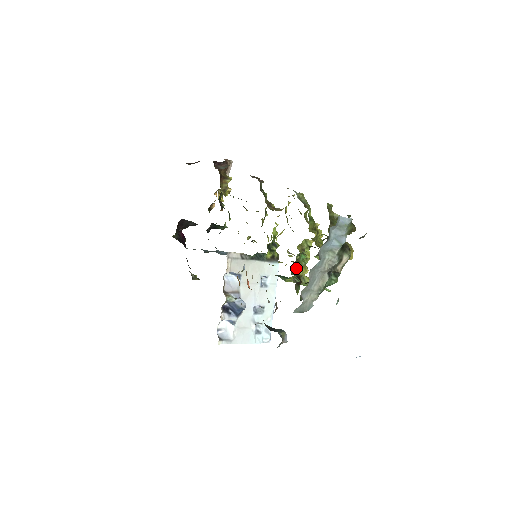
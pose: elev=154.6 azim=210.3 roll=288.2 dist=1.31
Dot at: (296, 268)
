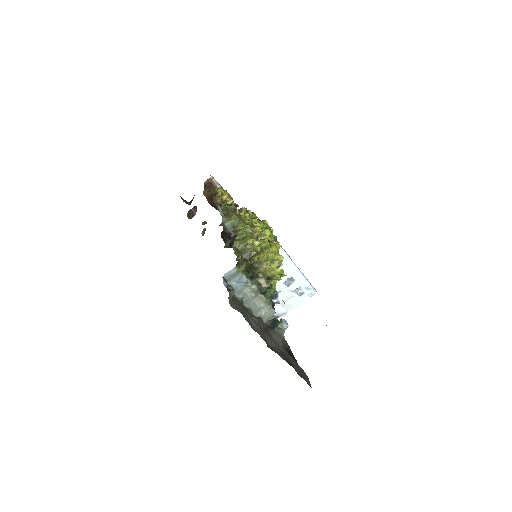
Dot at: occluded
